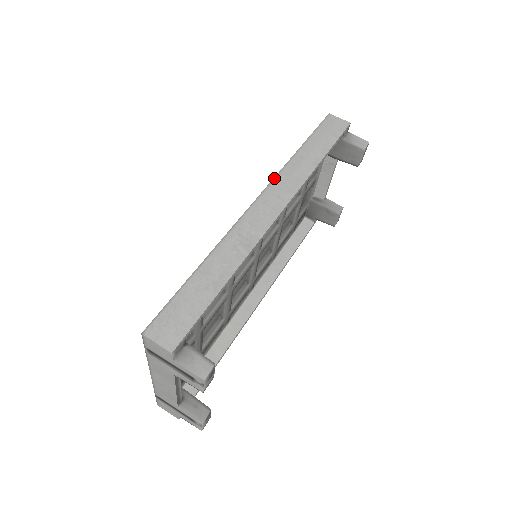
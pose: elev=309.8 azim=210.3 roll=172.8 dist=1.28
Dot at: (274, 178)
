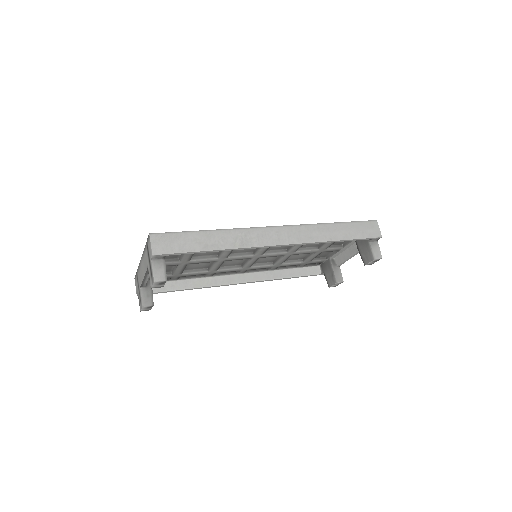
Dot at: (299, 225)
